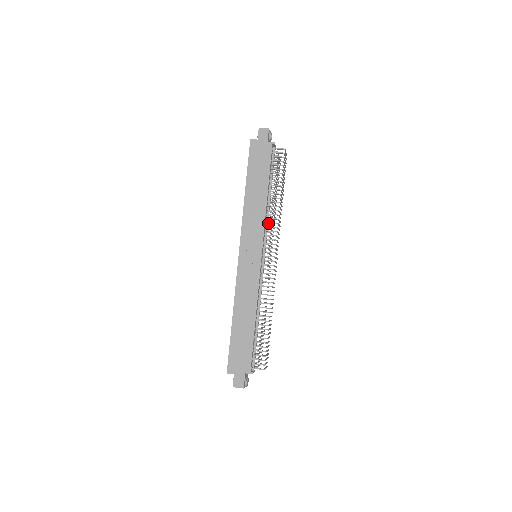
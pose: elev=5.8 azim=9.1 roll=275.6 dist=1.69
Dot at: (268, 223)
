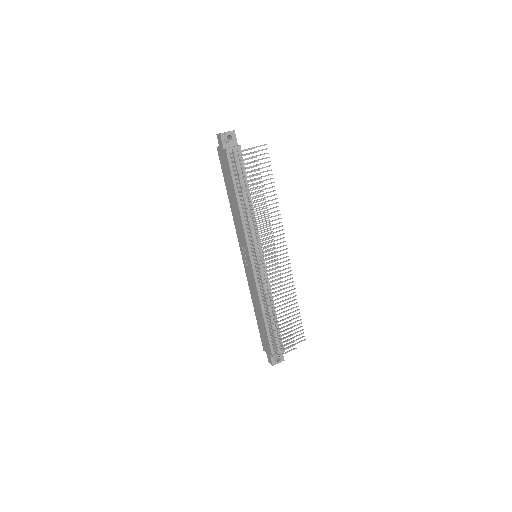
Dot at: (254, 225)
